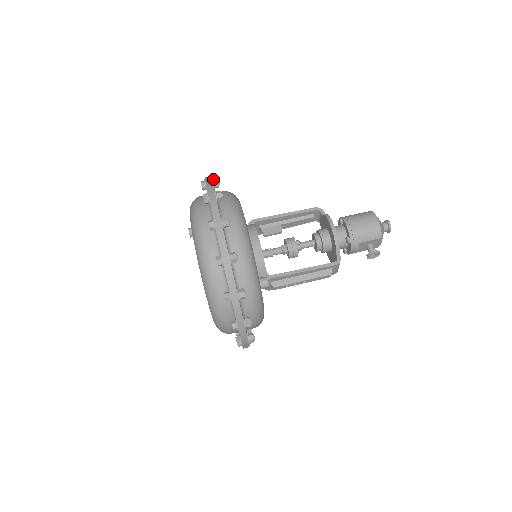
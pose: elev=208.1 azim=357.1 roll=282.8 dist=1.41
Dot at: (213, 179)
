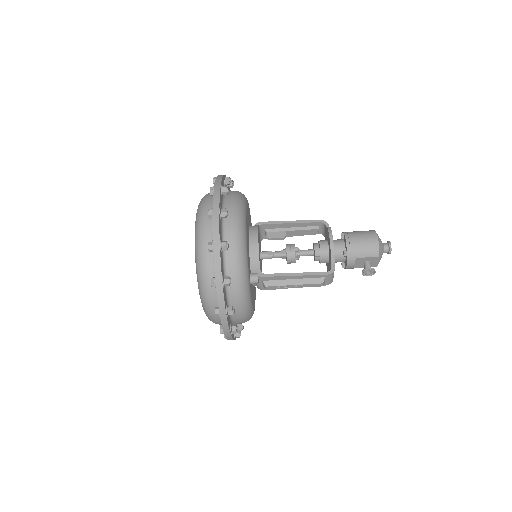
Dot at: (225, 177)
